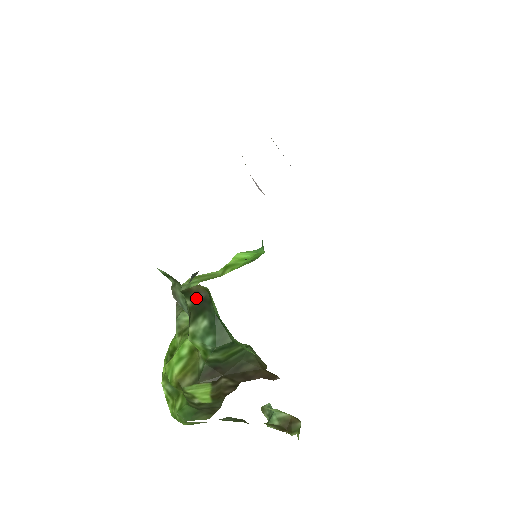
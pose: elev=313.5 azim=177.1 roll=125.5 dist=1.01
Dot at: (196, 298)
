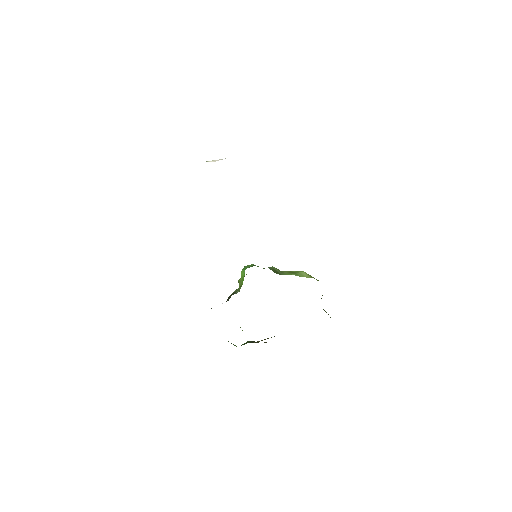
Dot at: occluded
